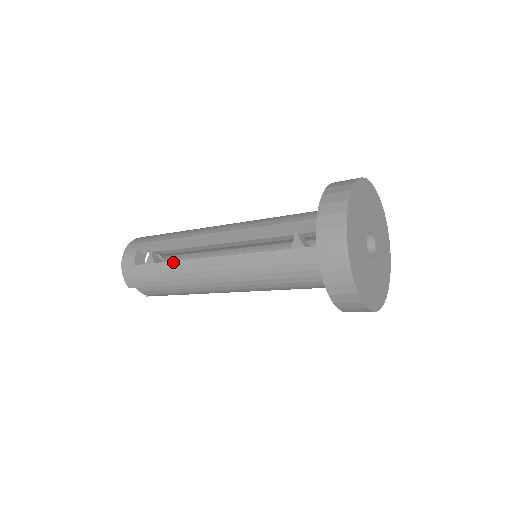
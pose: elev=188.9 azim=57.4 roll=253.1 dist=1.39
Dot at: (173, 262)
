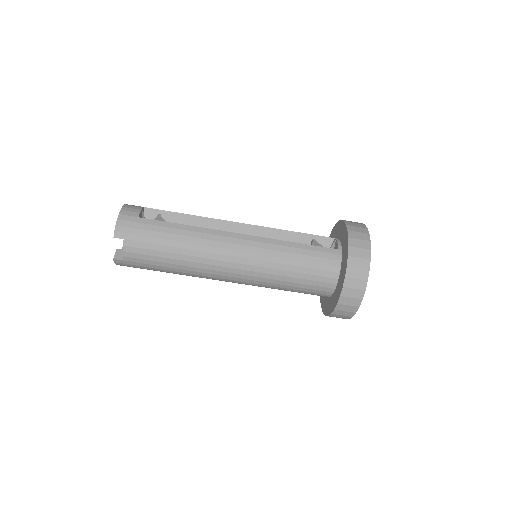
Dot at: (190, 226)
